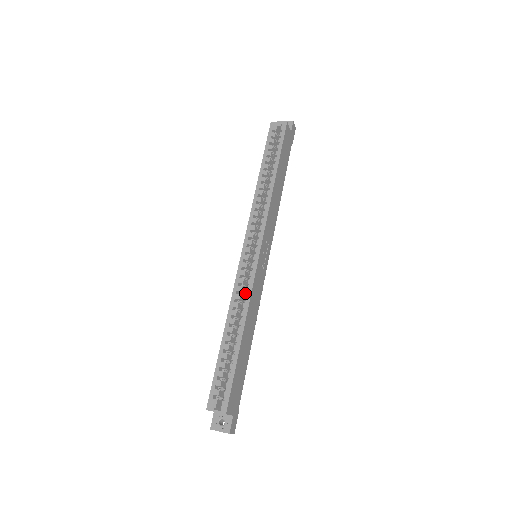
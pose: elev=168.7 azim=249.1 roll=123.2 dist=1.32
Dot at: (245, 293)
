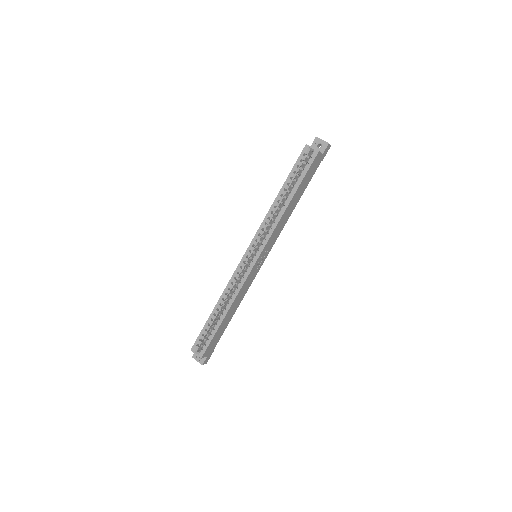
Dot at: (238, 284)
